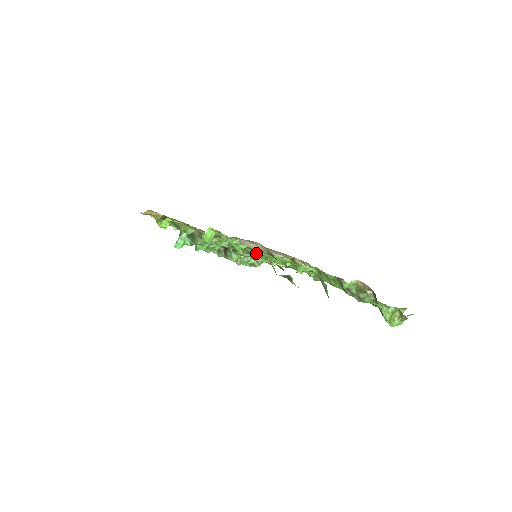
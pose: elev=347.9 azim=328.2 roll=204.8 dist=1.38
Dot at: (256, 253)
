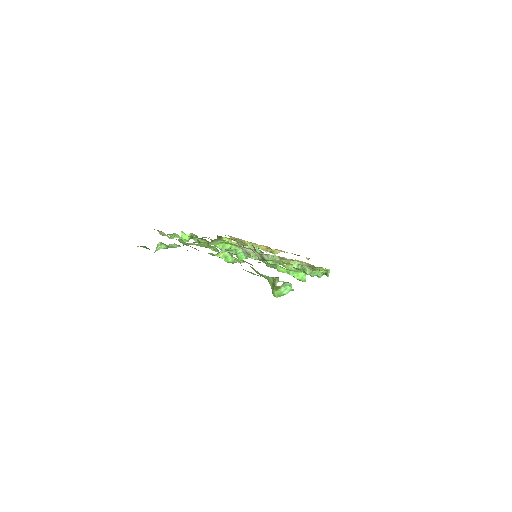
Dot at: occluded
